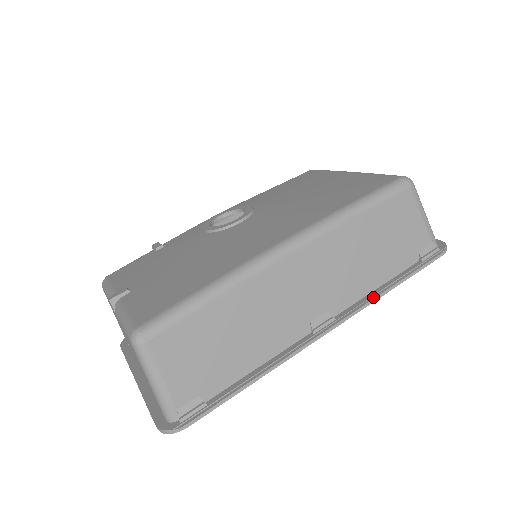
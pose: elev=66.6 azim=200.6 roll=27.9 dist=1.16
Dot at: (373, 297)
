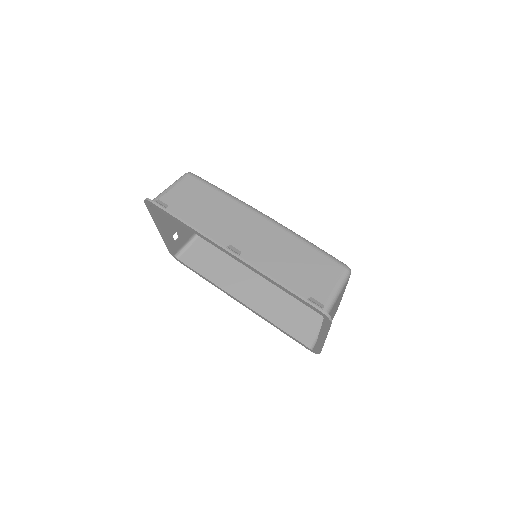
Dot at: (264, 272)
